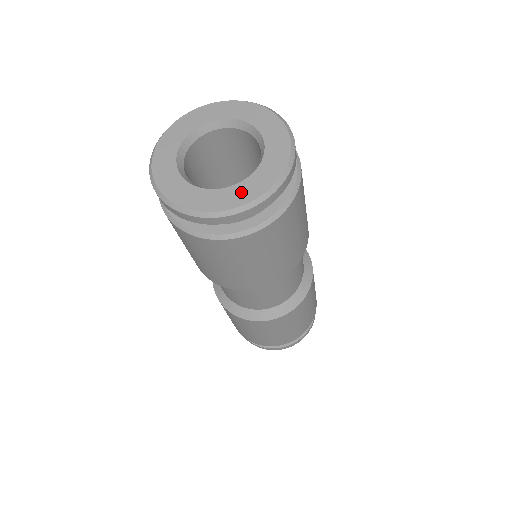
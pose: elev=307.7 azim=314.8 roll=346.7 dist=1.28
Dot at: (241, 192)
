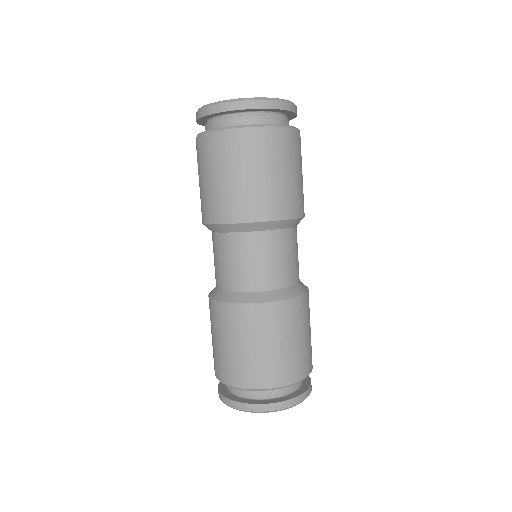
Dot at: occluded
